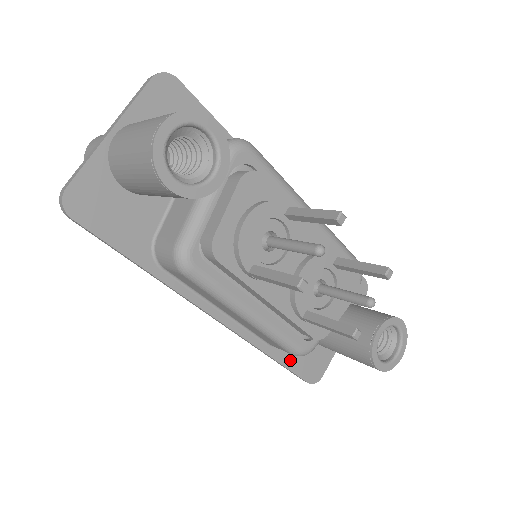
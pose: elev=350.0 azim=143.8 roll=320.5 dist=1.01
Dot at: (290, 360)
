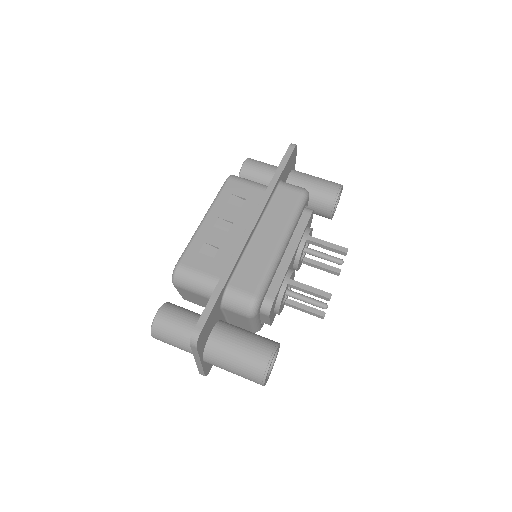
Dot at: occluded
